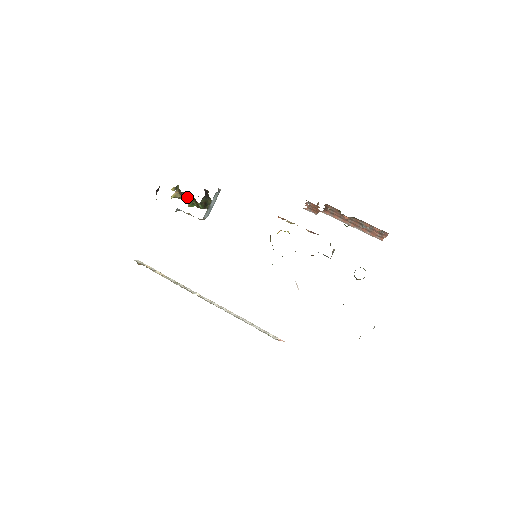
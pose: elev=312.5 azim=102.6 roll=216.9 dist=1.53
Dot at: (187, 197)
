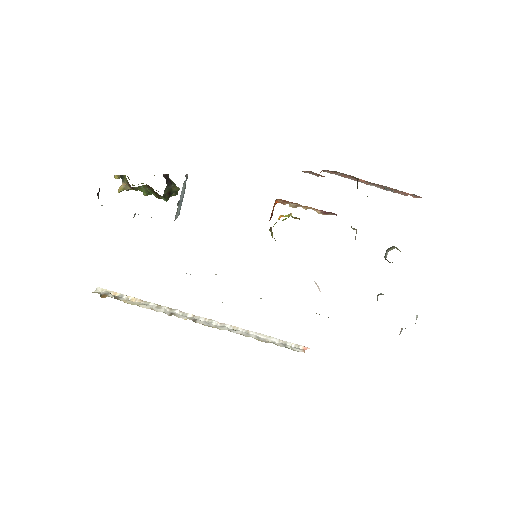
Dot at: (140, 186)
